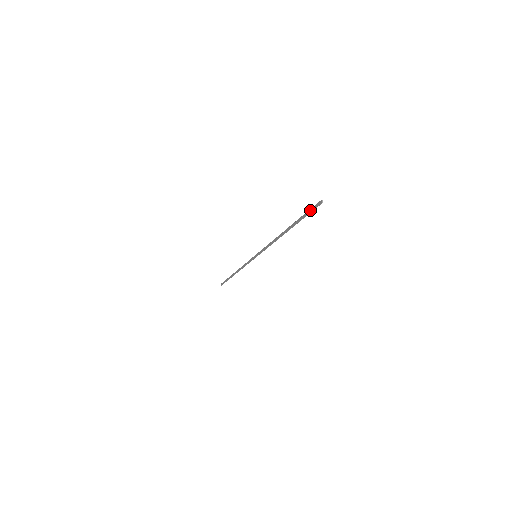
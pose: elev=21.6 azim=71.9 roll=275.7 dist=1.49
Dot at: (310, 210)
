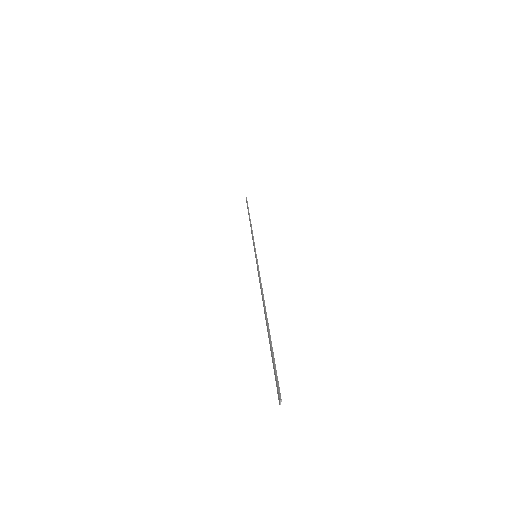
Dot at: (274, 372)
